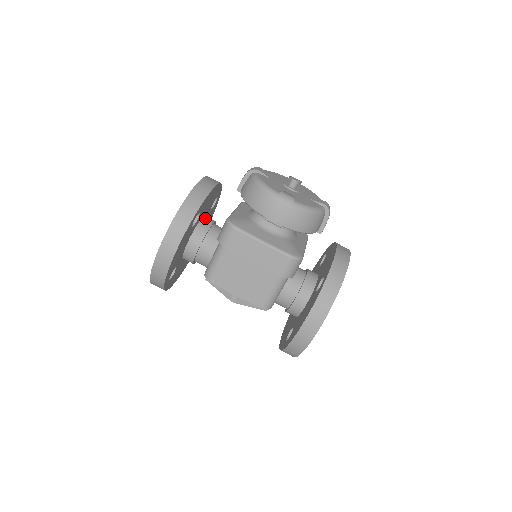
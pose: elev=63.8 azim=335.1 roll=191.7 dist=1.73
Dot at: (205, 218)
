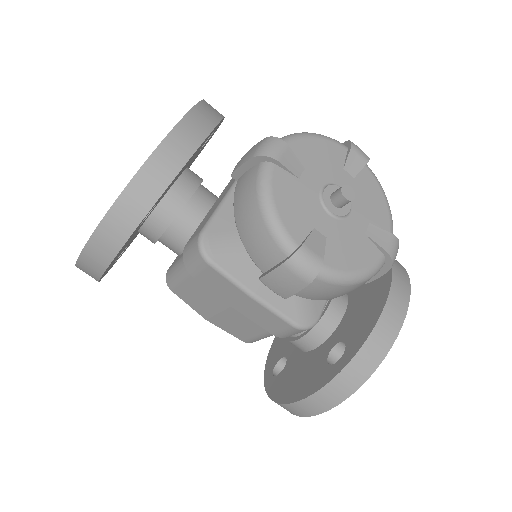
Dot at: (178, 184)
